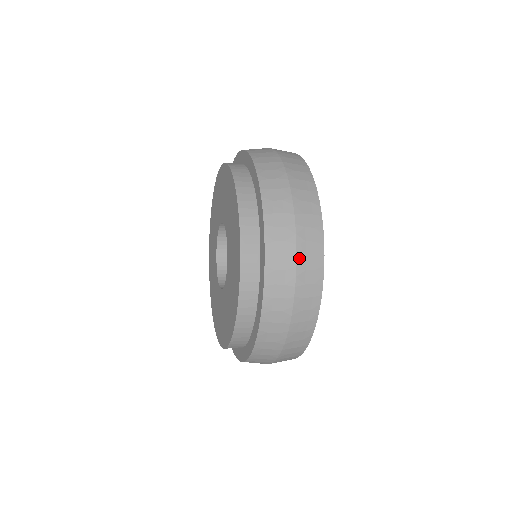
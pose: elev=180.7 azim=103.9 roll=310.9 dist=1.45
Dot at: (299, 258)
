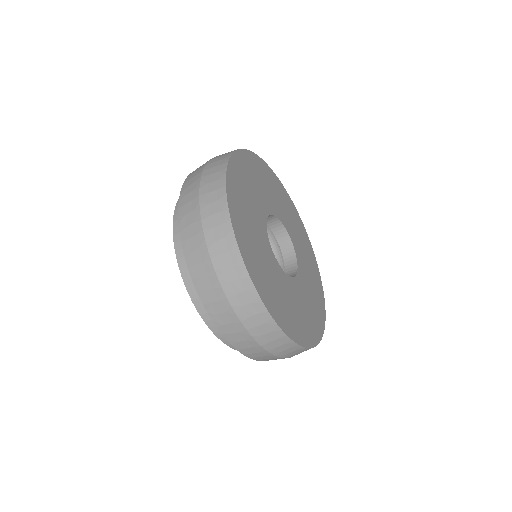
Dot at: (202, 197)
